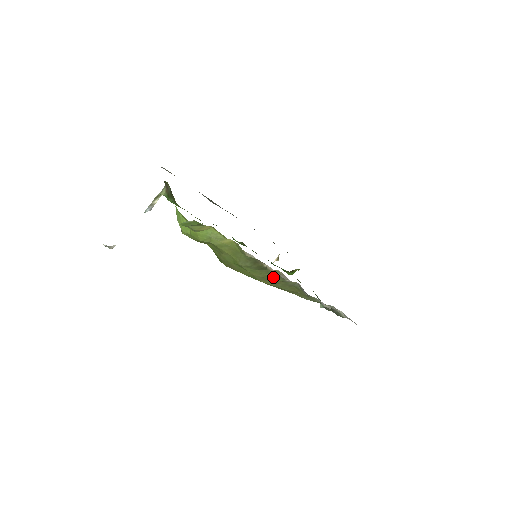
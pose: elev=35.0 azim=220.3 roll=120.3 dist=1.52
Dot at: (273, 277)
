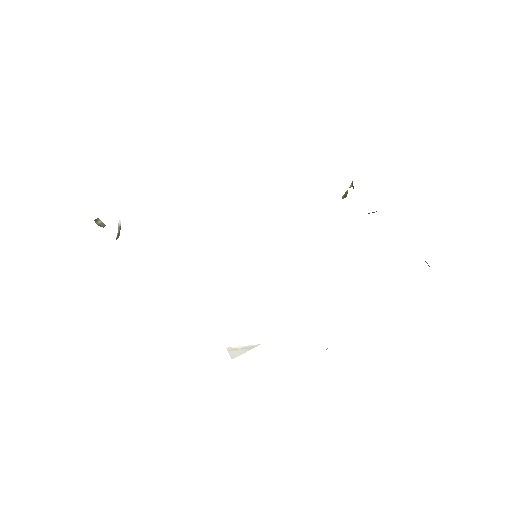
Dot at: occluded
